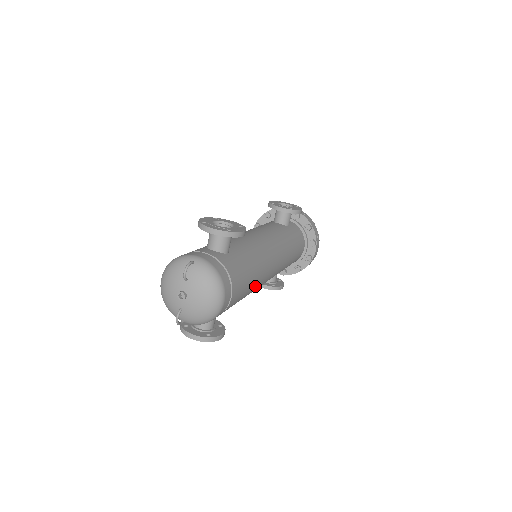
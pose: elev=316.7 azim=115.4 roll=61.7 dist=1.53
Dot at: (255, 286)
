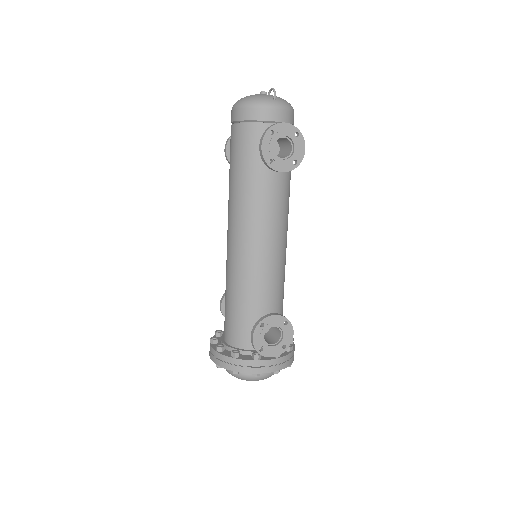
Dot at: occluded
